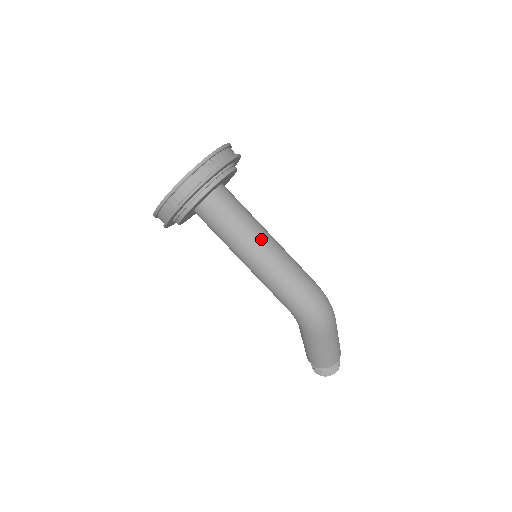
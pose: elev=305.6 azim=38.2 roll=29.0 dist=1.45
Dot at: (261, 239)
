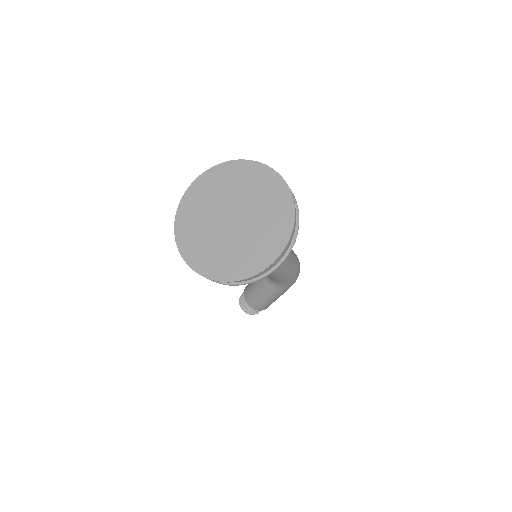
Dot at: occluded
